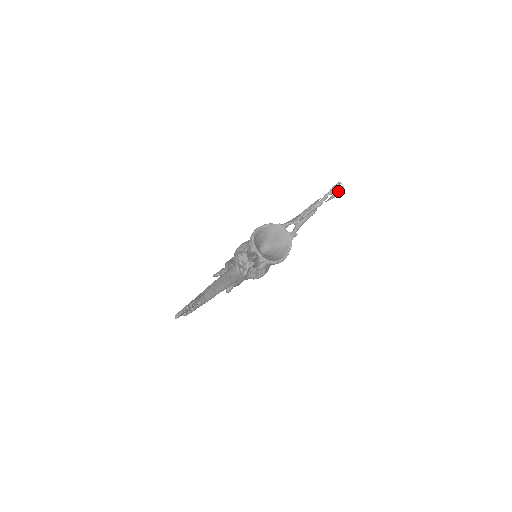
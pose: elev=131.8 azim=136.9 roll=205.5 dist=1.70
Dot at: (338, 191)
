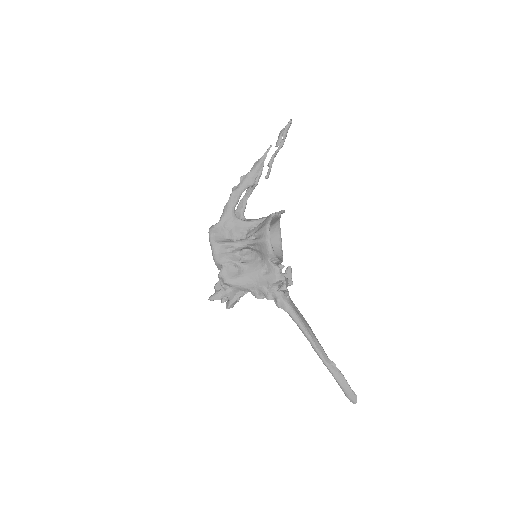
Dot at: occluded
